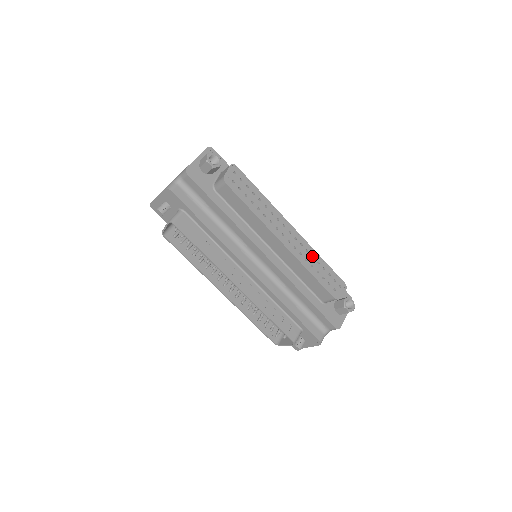
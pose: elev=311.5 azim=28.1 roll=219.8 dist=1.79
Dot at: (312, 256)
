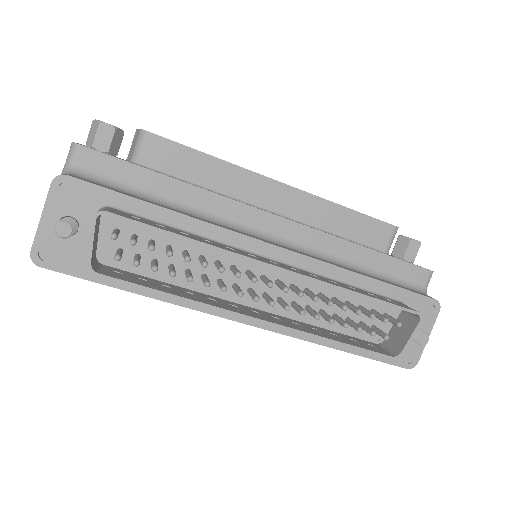
Dot at: occluded
